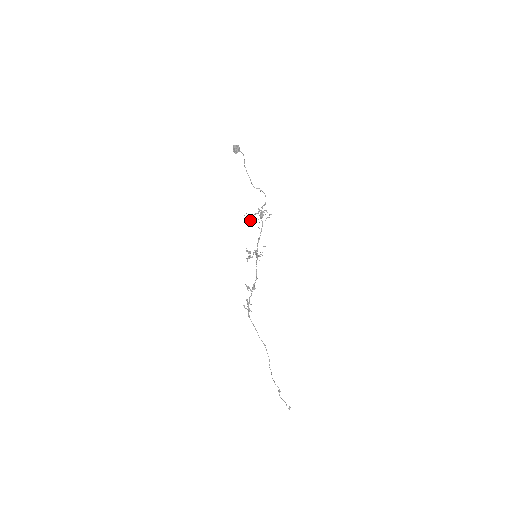
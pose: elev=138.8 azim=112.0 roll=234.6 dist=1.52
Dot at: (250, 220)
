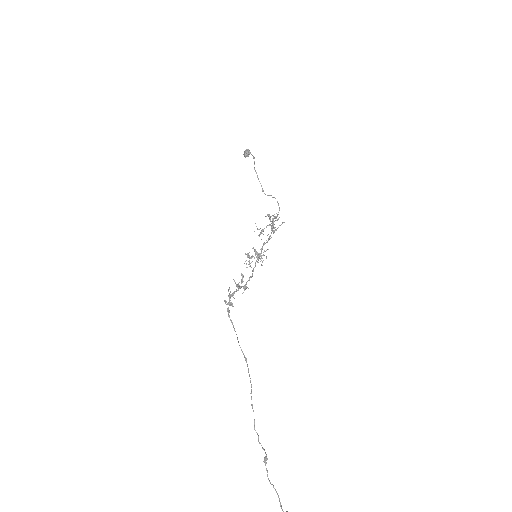
Dot at: occluded
